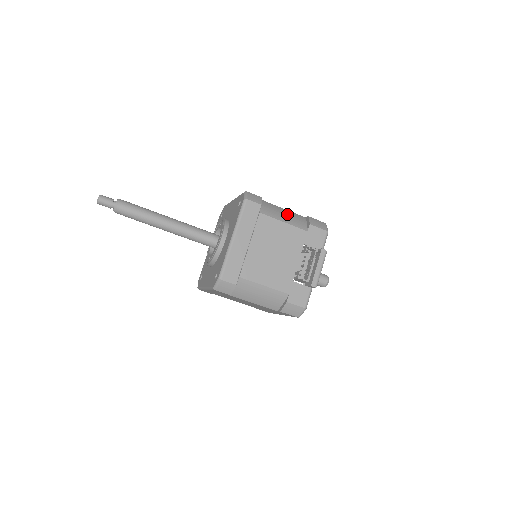
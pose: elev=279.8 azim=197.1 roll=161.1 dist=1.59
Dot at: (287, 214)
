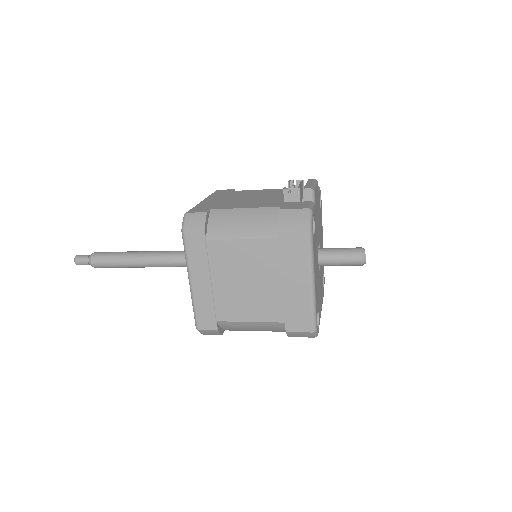
Dot at: occluded
